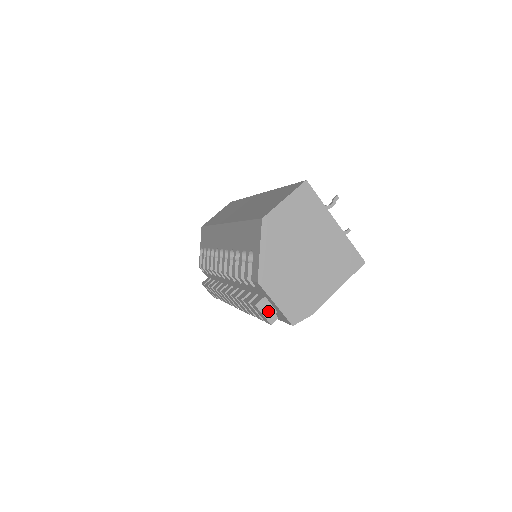
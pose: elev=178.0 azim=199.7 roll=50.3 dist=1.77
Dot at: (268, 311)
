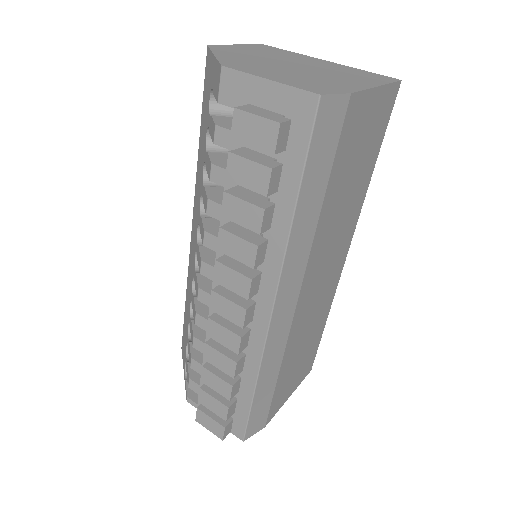
Dot at: (264, 114)
